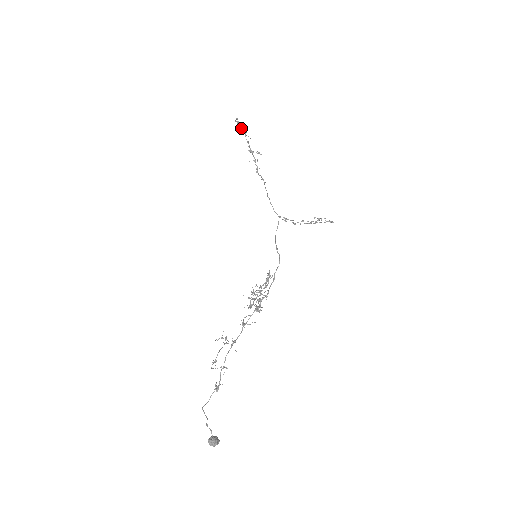
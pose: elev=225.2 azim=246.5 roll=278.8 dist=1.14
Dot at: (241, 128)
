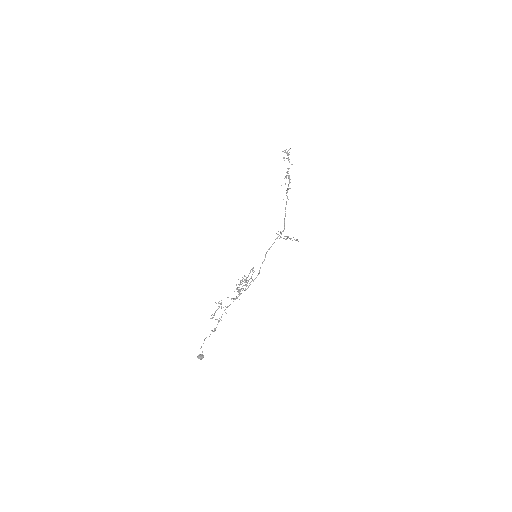
Dot at: (288, 157)
